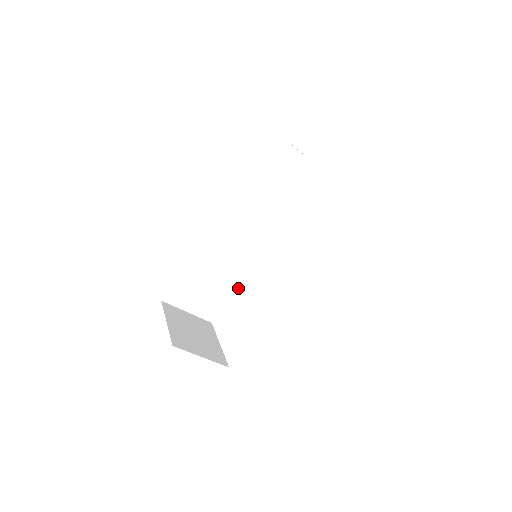
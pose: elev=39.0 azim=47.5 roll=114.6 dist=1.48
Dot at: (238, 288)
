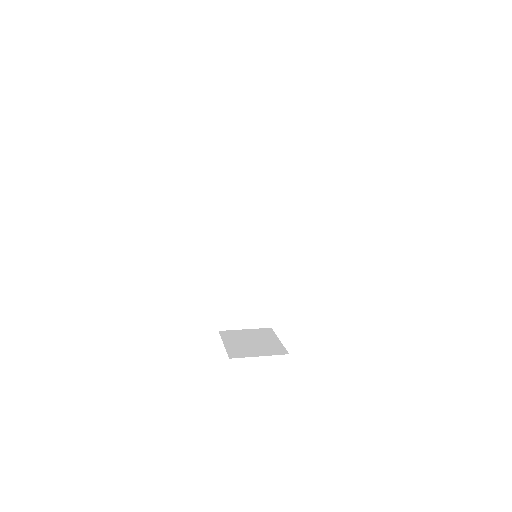
Dot at: (272, 289)
